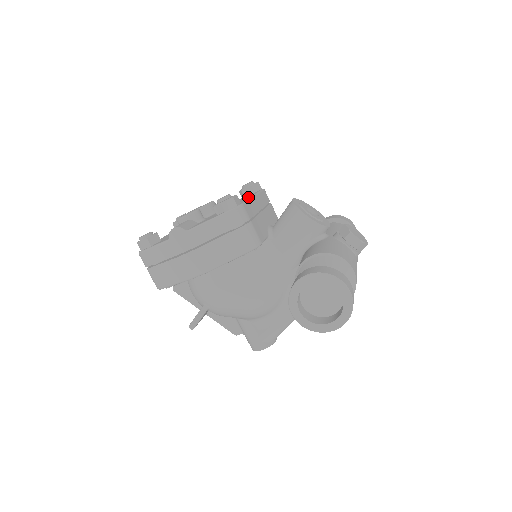
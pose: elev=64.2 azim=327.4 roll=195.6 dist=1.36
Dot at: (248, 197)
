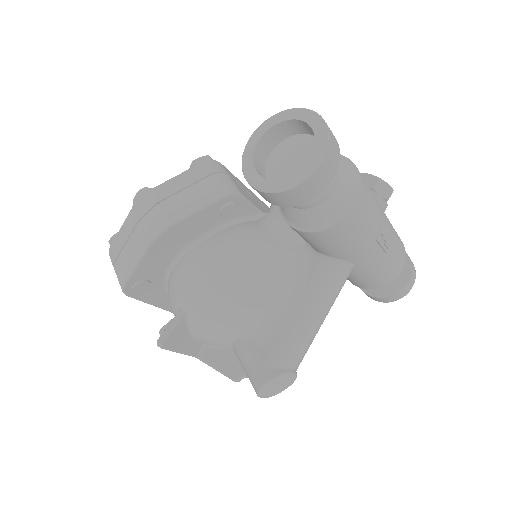
Dot at: occluded
